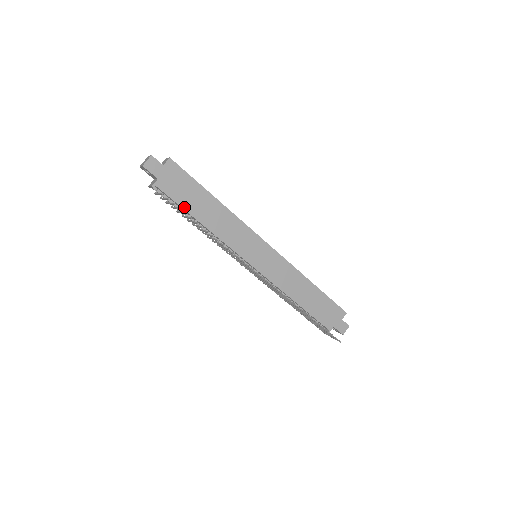
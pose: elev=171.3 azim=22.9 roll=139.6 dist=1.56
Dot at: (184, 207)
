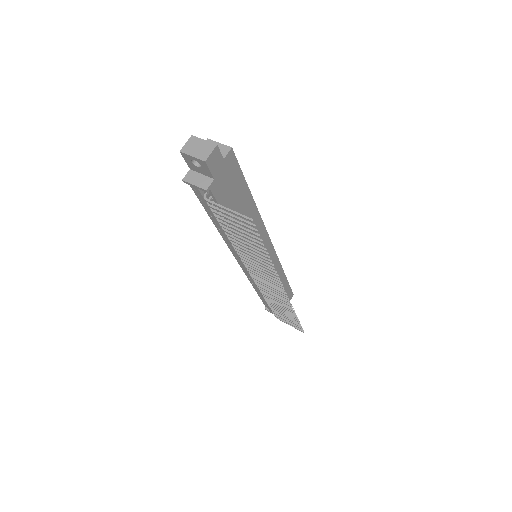
Dot at: occluded
